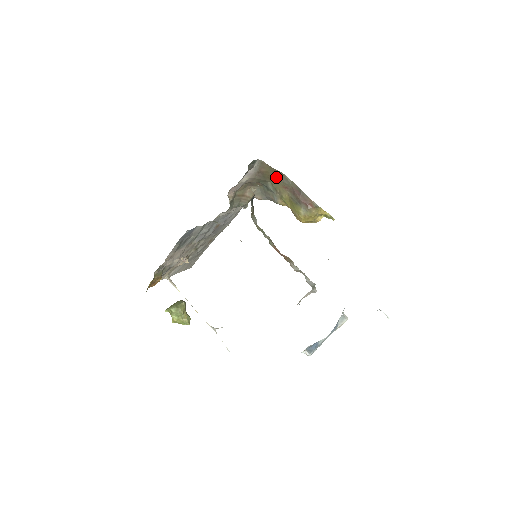
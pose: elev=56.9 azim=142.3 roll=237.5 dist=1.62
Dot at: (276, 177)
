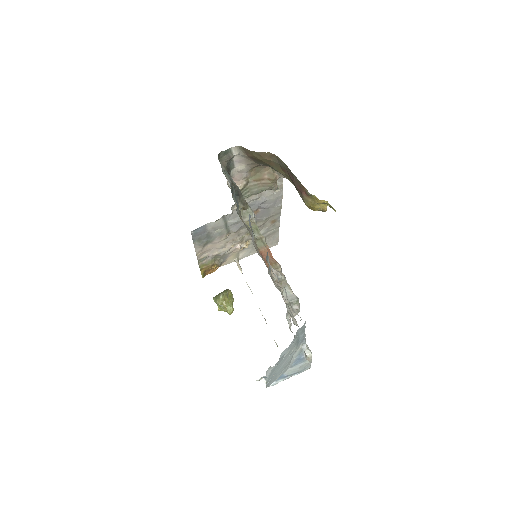
Dot at: (269, 160)
